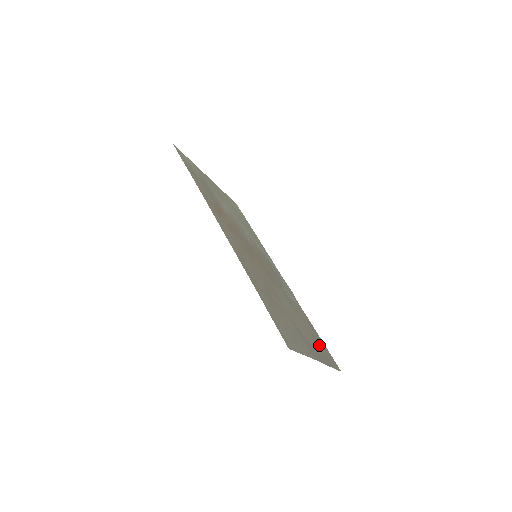
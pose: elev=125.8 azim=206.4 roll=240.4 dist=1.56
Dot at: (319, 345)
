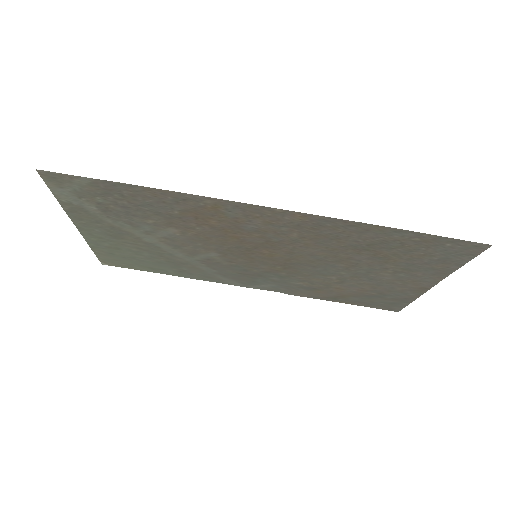
Dot at: (377, 298)
